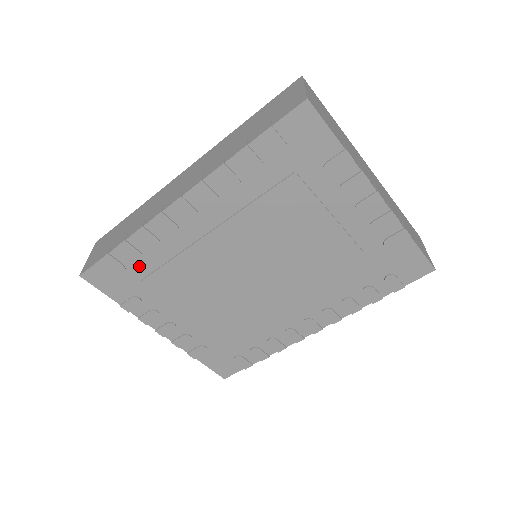
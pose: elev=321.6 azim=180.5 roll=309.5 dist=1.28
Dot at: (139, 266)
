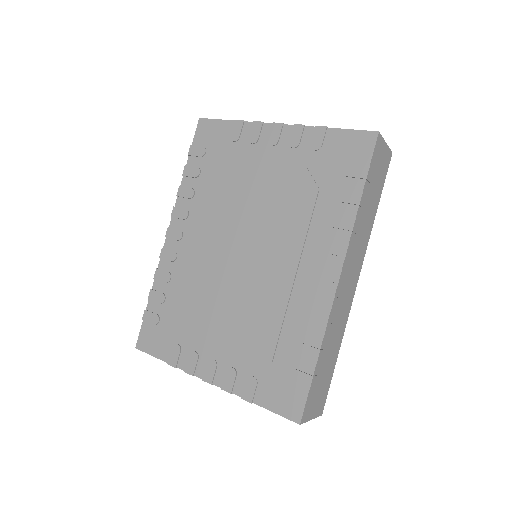
Dot at: (167, 308)
